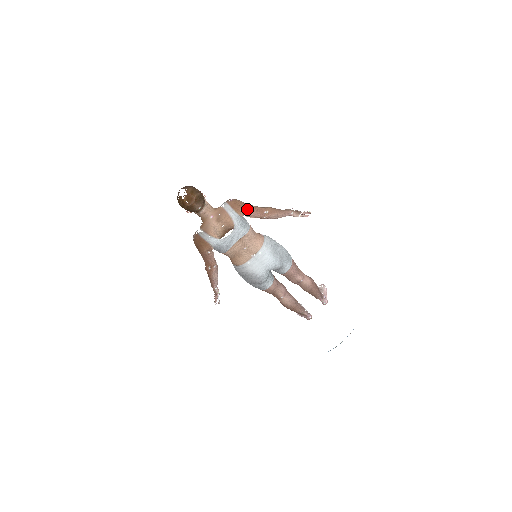
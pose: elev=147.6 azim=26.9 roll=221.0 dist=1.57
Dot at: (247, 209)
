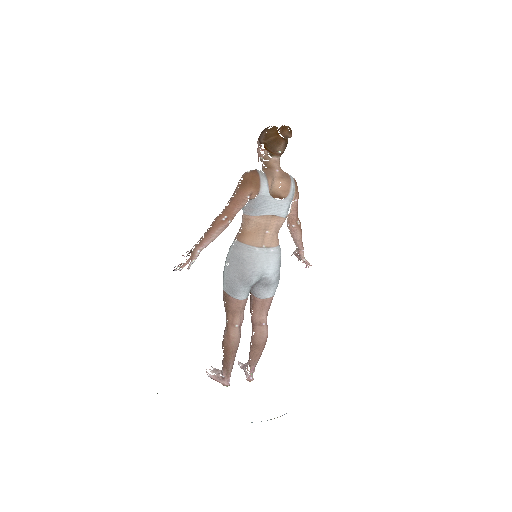
Dot at: occluded
